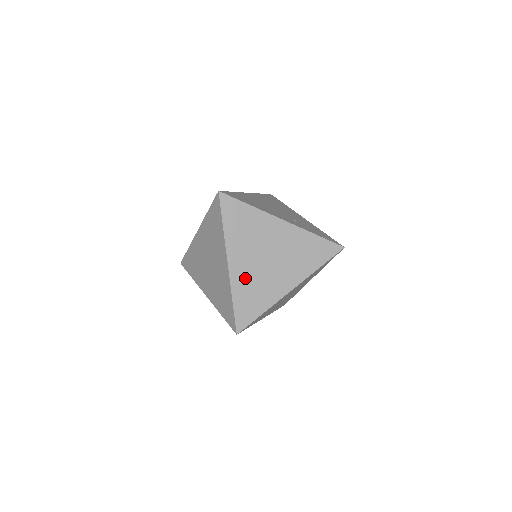
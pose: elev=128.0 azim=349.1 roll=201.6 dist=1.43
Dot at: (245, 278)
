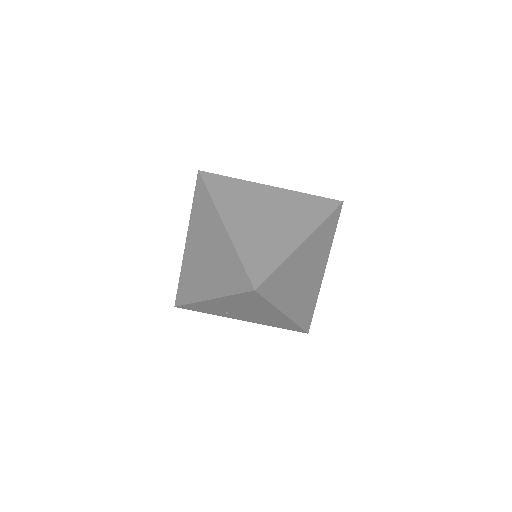
Dot at: (247, 235)
